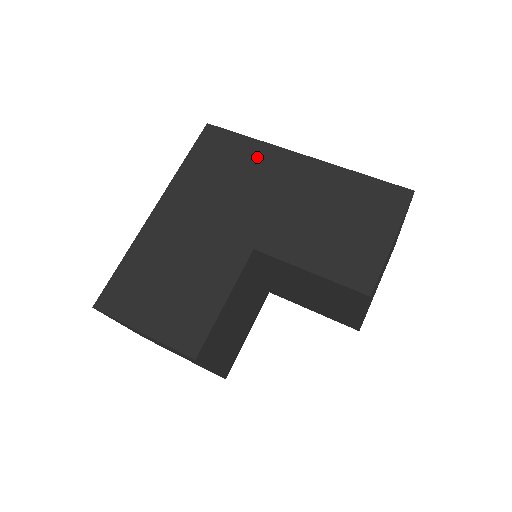
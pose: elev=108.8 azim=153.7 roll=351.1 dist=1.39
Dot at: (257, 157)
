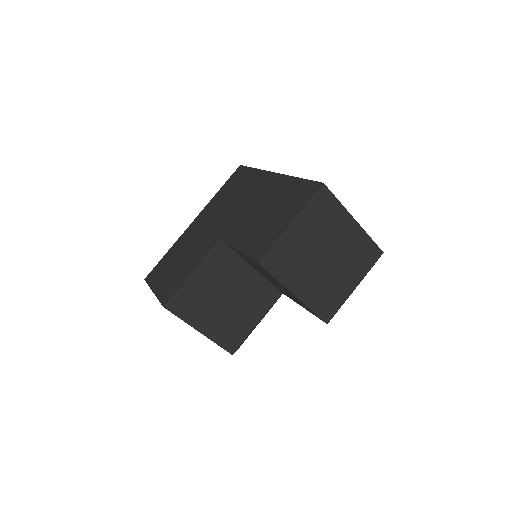
Dot at: (251, 180)
